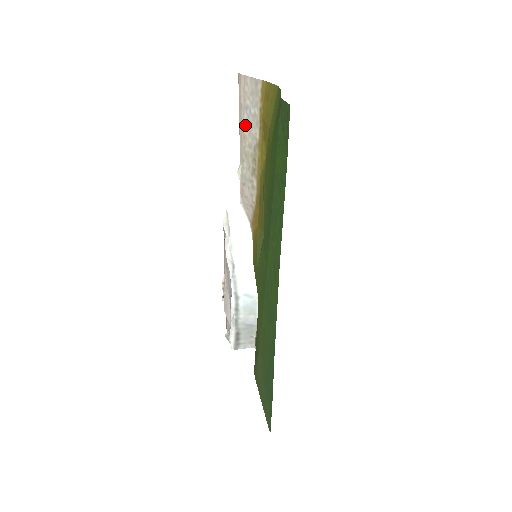
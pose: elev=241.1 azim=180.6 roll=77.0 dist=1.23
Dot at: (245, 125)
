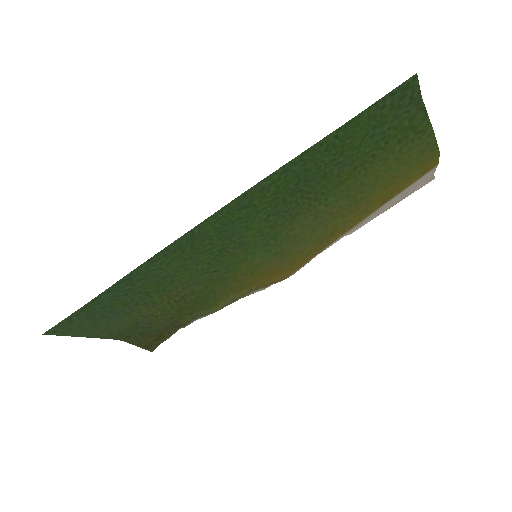
Dot at: (388, 204)
